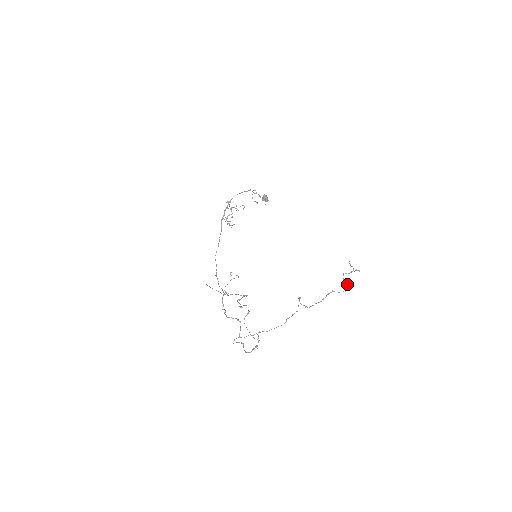
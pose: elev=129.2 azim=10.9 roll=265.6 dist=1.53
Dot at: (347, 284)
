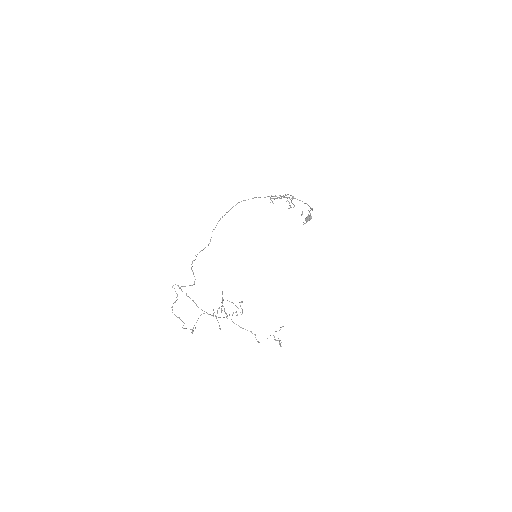
Dot at: occluded
